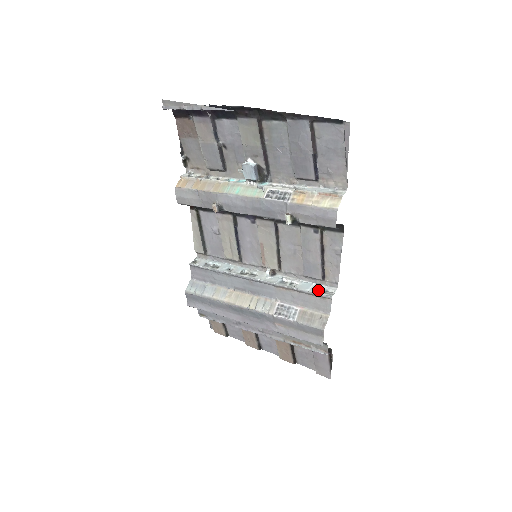
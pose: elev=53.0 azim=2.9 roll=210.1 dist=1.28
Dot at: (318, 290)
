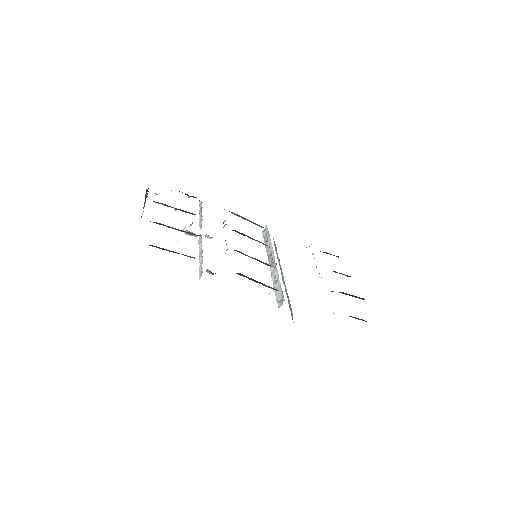
Dot at: (278, 297)
